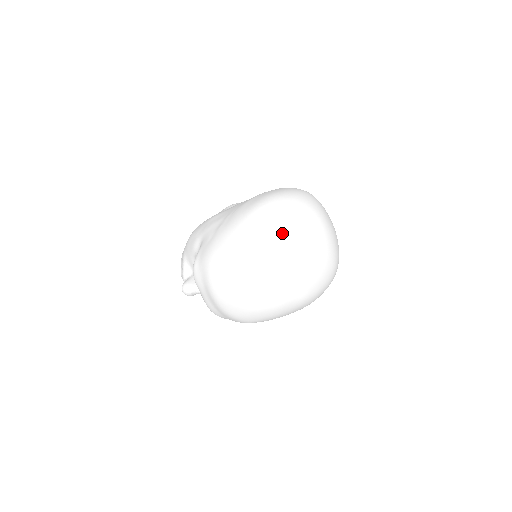
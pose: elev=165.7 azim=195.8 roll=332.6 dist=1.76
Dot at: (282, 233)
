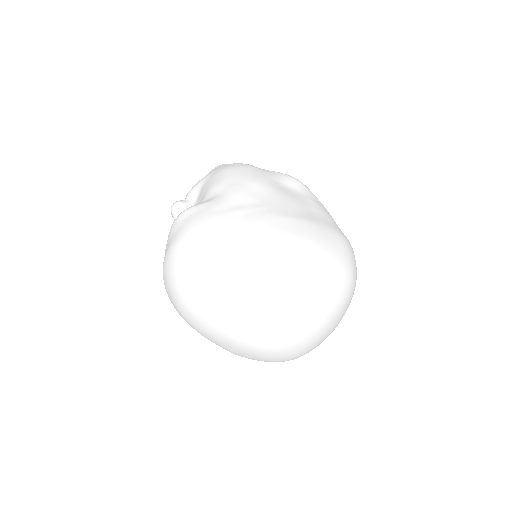
Dot at: (263, 298)
